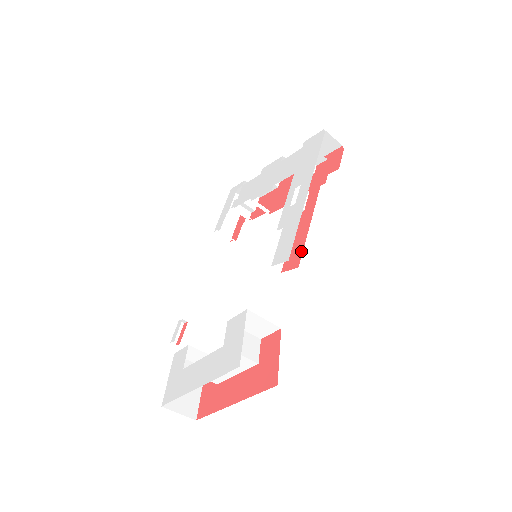
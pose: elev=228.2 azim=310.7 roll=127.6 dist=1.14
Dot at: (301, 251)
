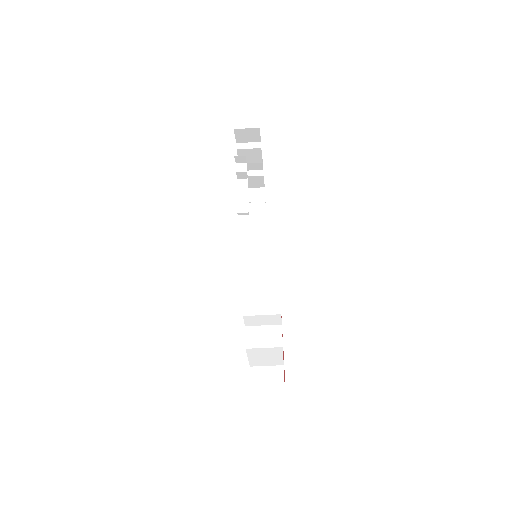
Dot at: occluded
